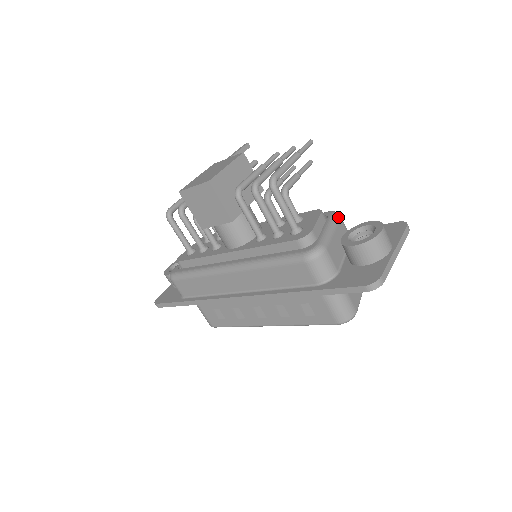
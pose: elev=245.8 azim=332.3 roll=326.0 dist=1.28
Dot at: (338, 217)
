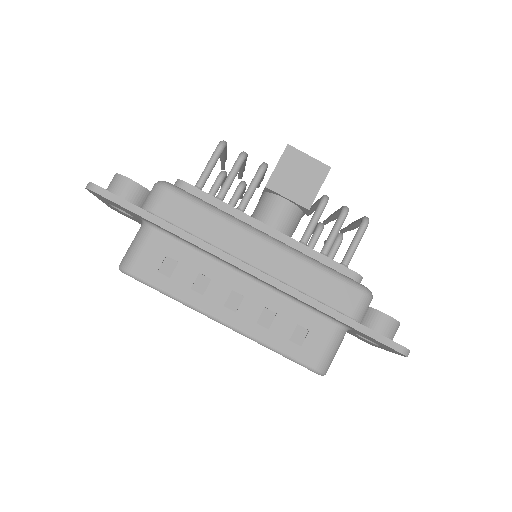
Dot at: occluded
